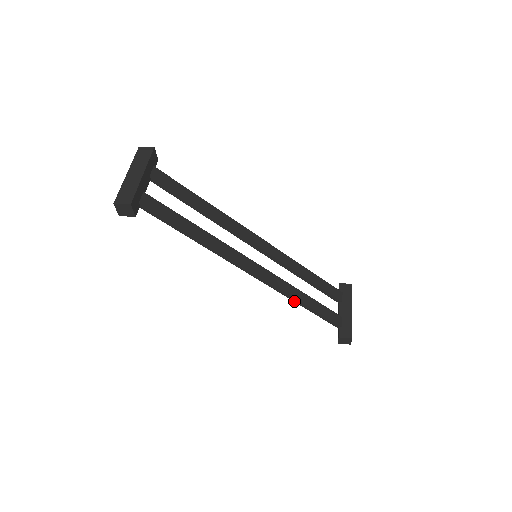
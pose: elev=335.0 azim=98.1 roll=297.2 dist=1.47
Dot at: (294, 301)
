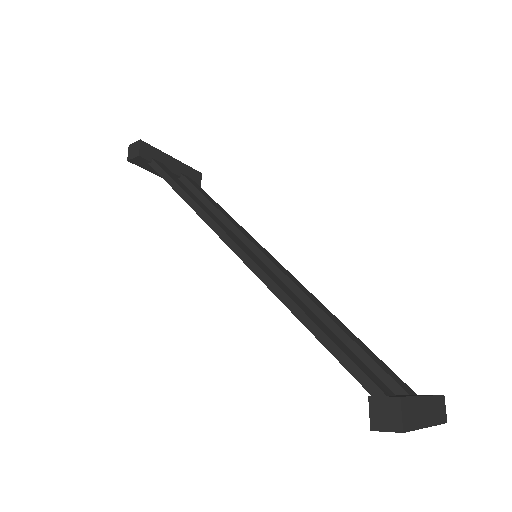
Dot at: (289, 308)
